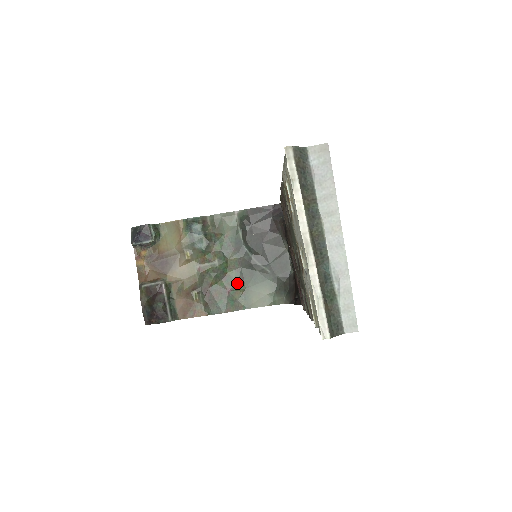
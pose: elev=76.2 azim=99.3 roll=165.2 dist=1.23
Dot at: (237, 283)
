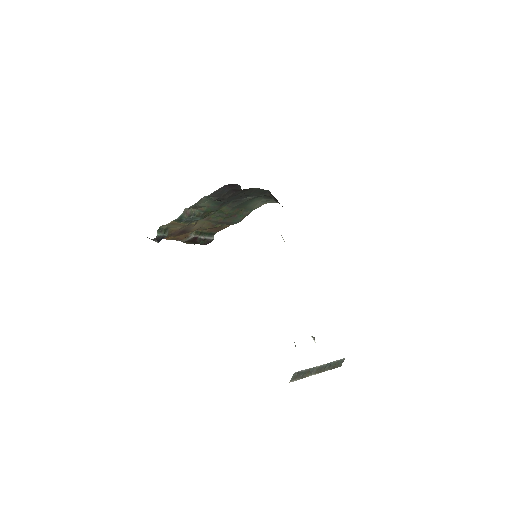
Dot at: (237, 212)
